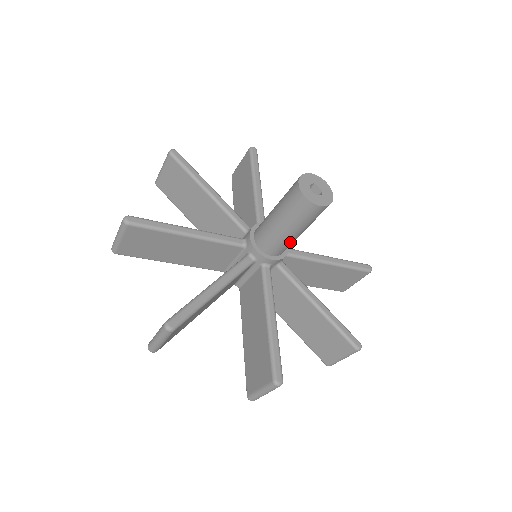
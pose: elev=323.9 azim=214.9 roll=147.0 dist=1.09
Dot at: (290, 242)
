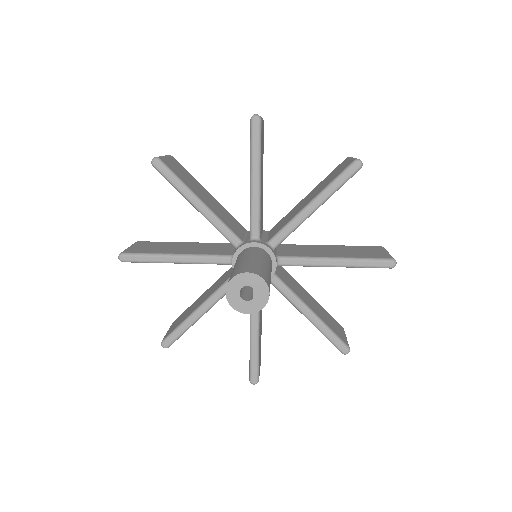
Dot at: occluded
